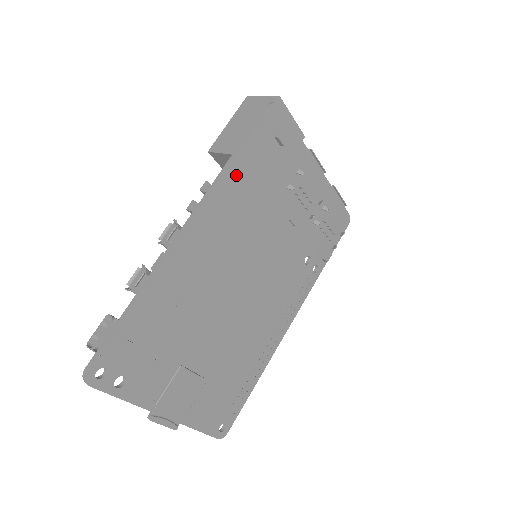
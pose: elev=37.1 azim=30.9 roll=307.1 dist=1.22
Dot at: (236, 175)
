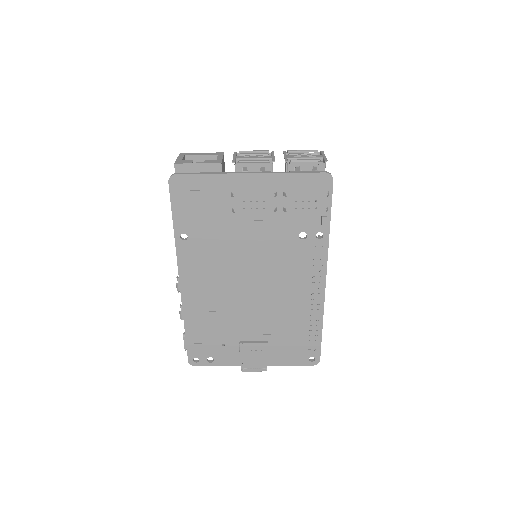
Dot at: (187, 234)
